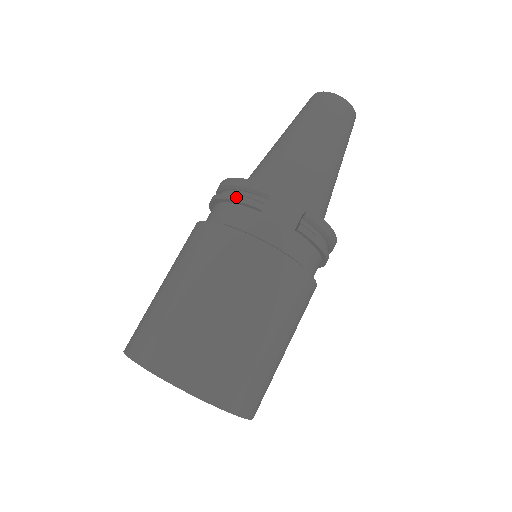
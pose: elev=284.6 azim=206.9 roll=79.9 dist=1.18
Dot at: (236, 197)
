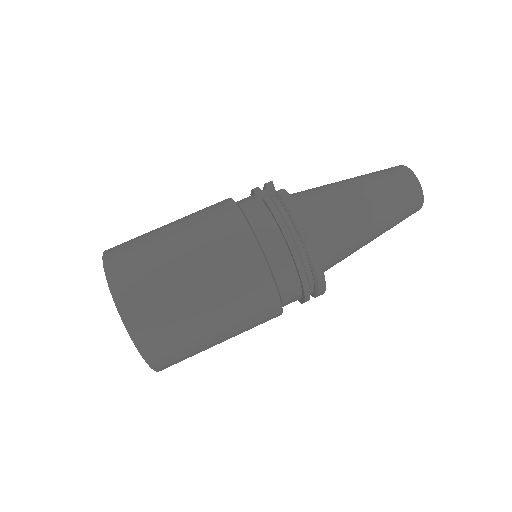
Dot at: occluded
